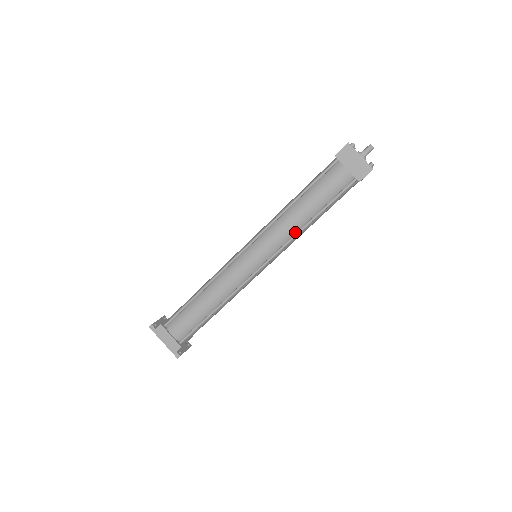
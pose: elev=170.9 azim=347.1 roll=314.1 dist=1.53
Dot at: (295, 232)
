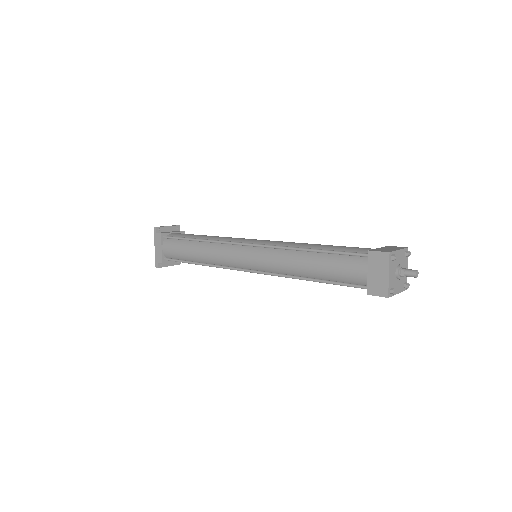
Dot at: (289, 273)
